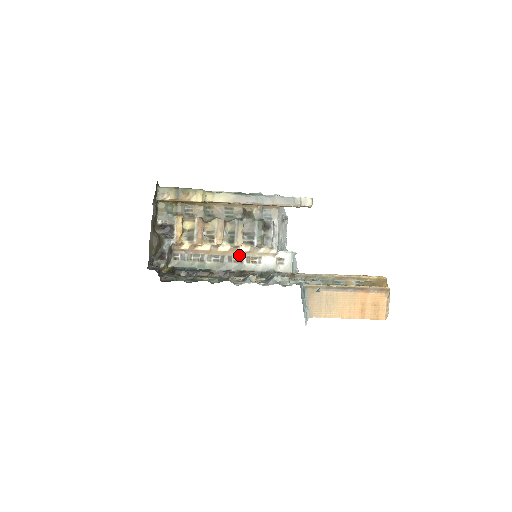
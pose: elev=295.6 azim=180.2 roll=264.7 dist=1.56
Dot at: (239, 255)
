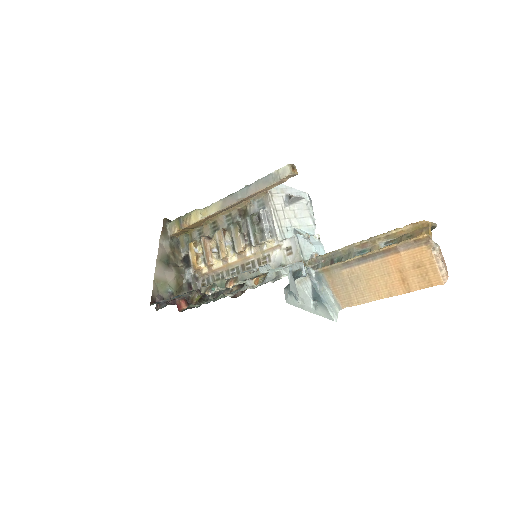
Dot at: (249, 260)
